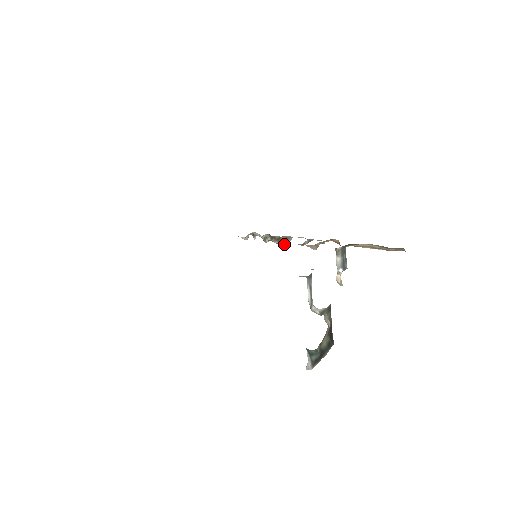
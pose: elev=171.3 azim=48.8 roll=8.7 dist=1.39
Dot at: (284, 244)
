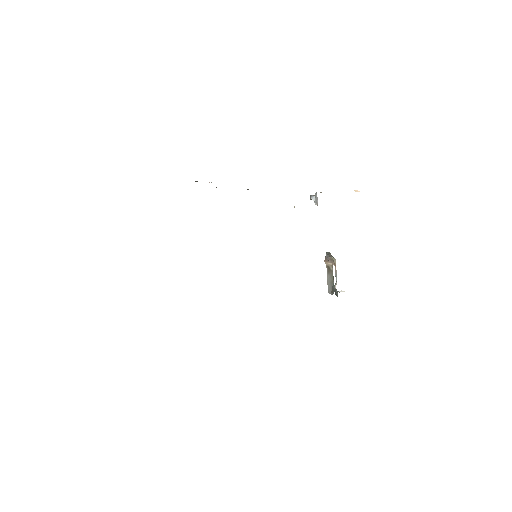
Dot at: occluded
